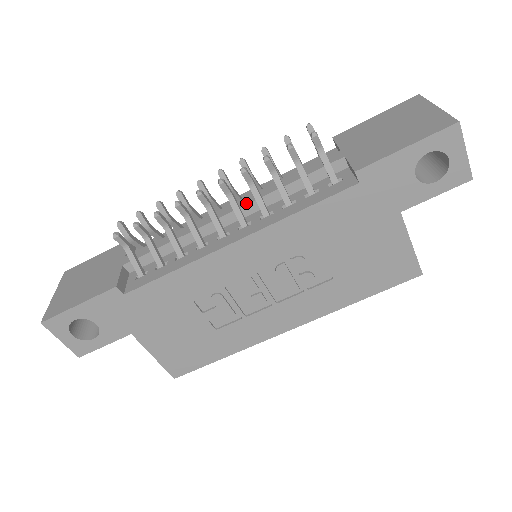
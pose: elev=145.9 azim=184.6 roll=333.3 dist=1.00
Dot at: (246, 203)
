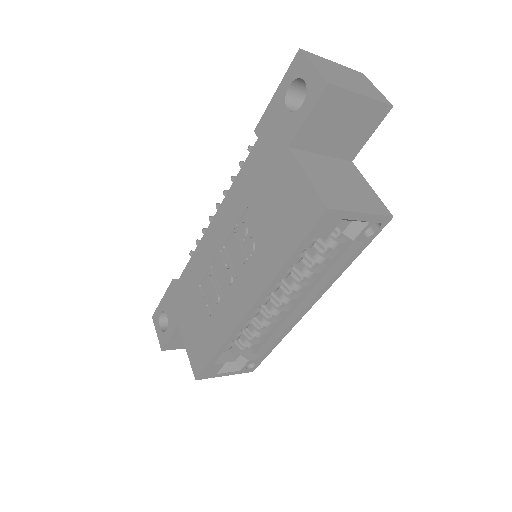
Dot at: occluded
